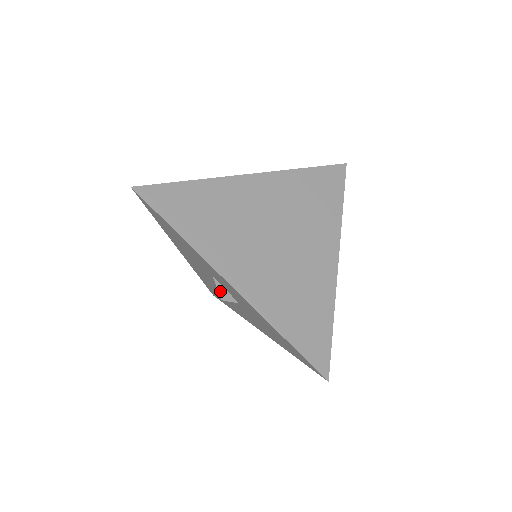
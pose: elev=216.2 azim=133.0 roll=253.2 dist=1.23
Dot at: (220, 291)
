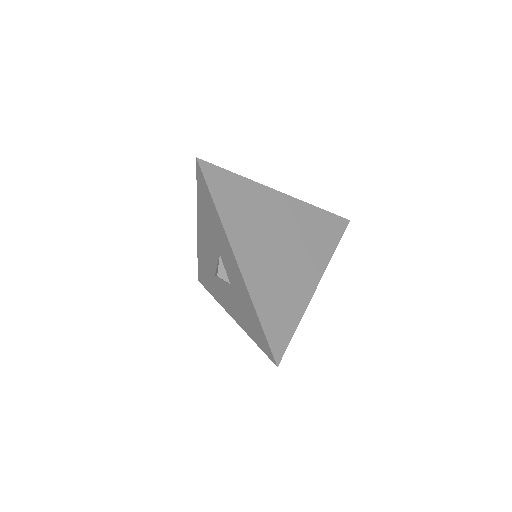
Dot at: (220, 268)
